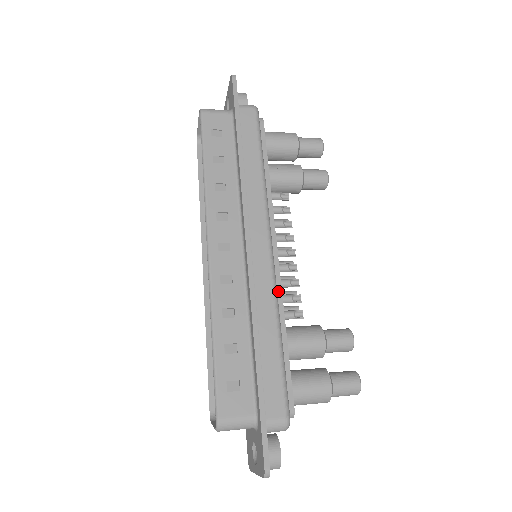
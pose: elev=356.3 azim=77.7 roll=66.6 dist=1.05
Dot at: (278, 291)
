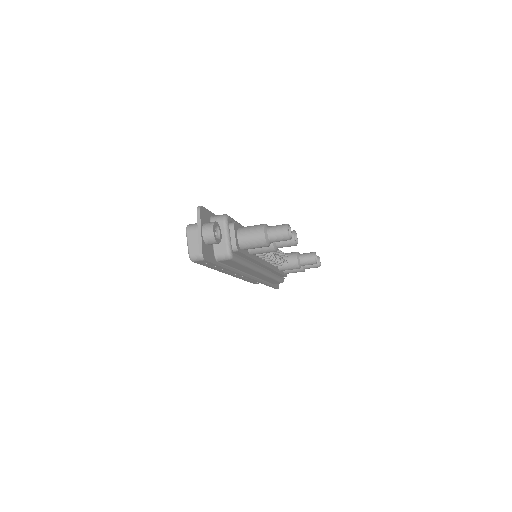
Dot at: occluded
